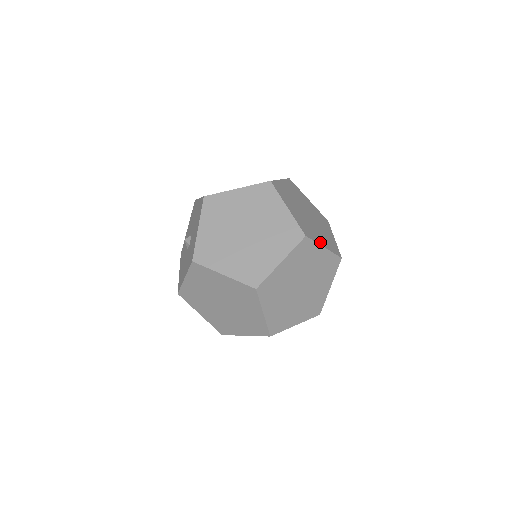
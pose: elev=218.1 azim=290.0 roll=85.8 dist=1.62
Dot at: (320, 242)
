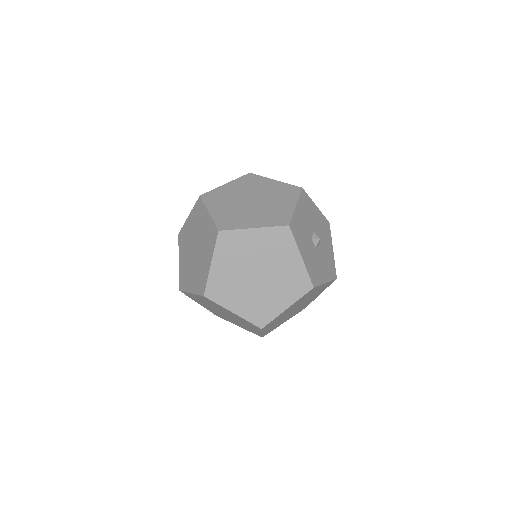
Dot at: (280, 308)
